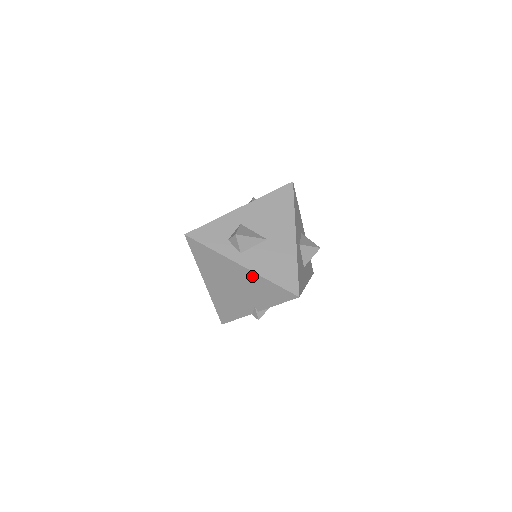
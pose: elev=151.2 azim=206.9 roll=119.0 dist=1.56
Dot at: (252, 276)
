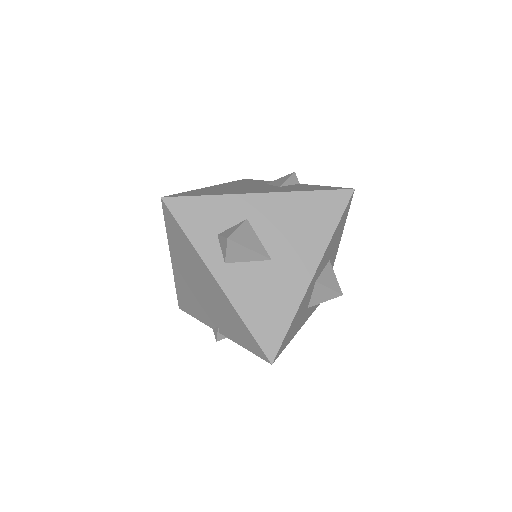
Dot at: (225, 301)
